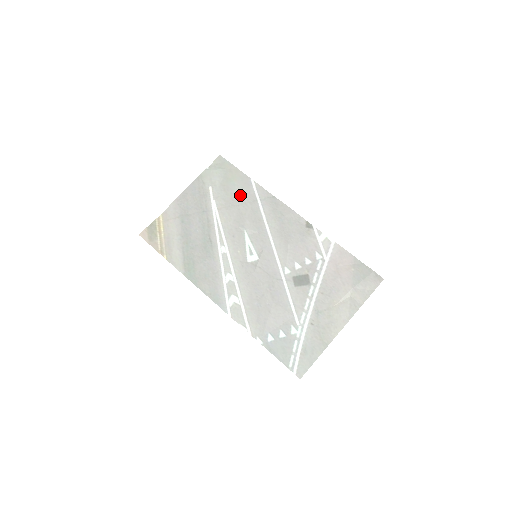
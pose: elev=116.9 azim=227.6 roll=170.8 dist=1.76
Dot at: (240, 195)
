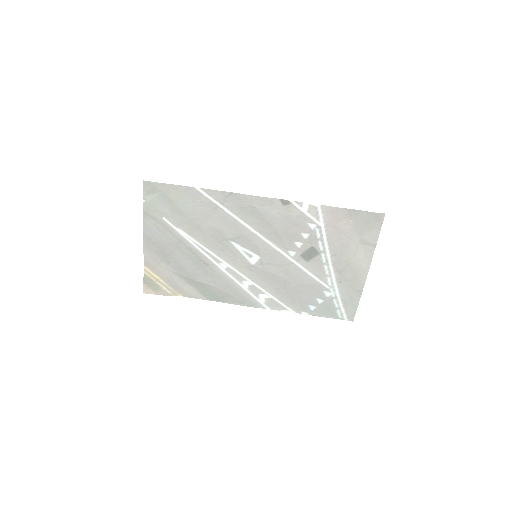
Dot at: (198, 211)
